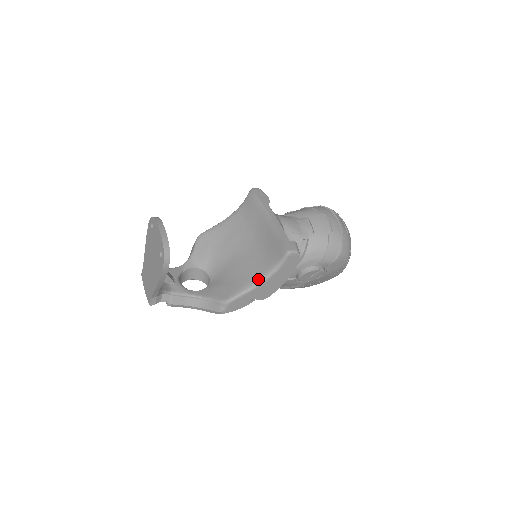
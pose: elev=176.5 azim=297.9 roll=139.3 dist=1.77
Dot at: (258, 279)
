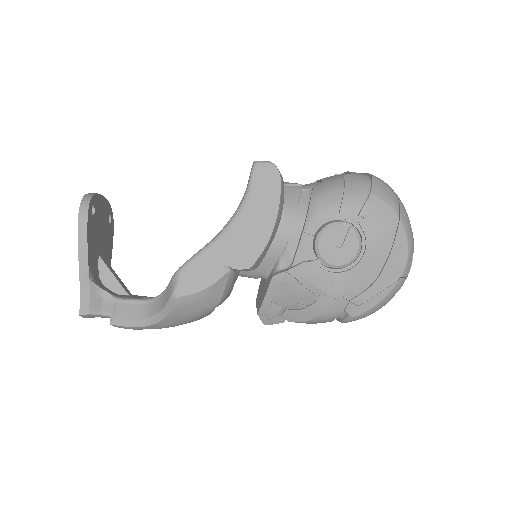
Dot at: (224, 226)
